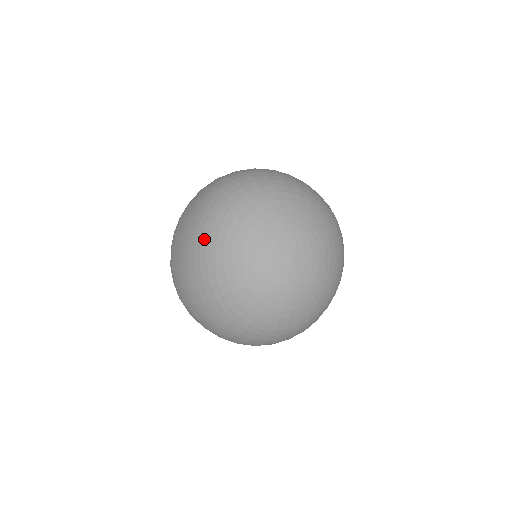
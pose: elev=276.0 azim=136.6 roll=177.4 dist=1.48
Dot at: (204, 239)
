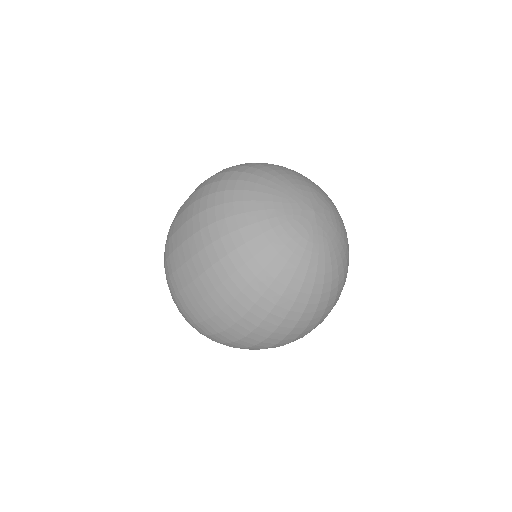
Dot at: (220, 223)
